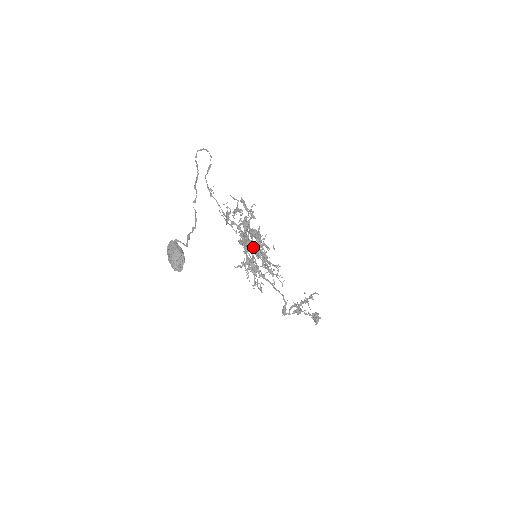
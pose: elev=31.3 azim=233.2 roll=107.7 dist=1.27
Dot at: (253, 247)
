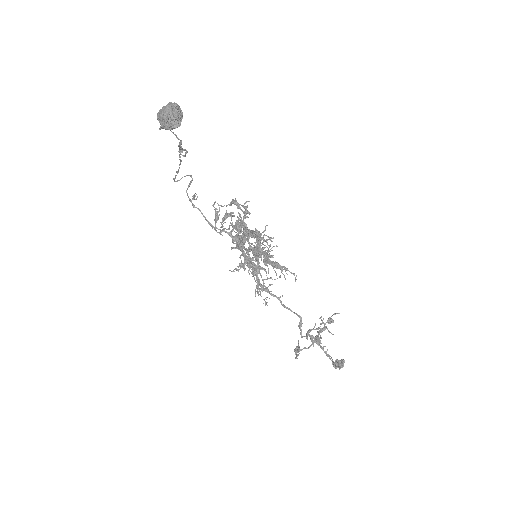
Dot at: (251, 246)
